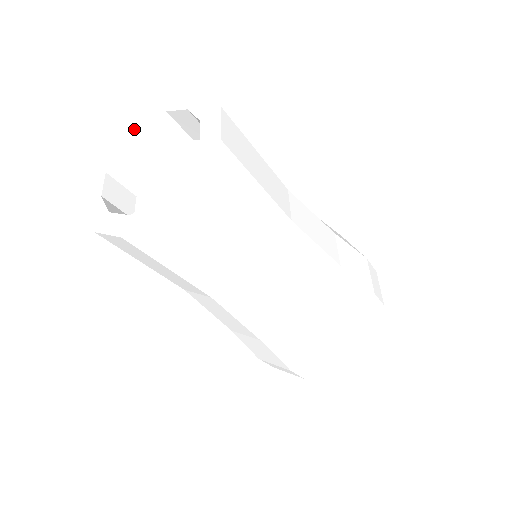
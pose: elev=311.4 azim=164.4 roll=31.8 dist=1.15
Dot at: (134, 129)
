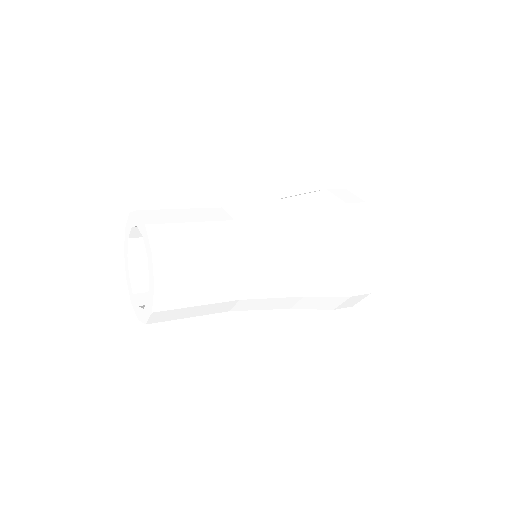
Dot at: (135, 222)
